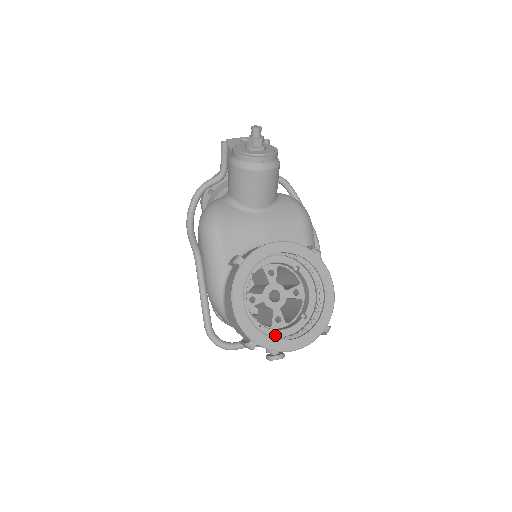
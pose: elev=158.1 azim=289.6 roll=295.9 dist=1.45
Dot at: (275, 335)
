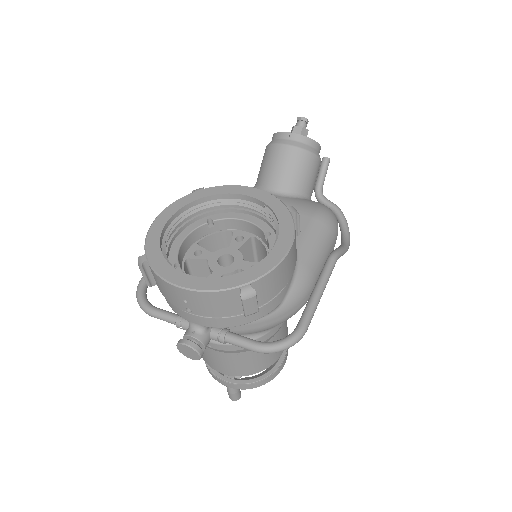
Dot at: occluded
